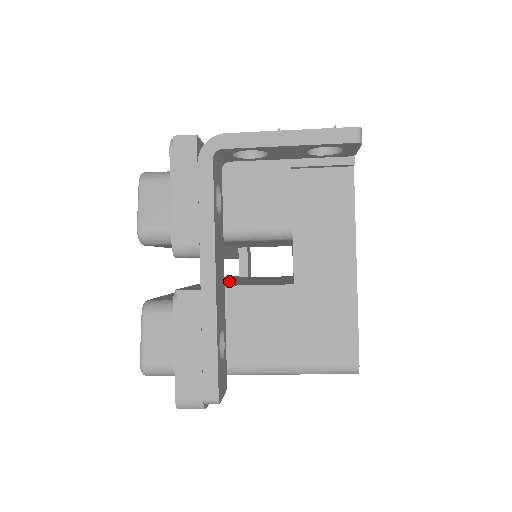
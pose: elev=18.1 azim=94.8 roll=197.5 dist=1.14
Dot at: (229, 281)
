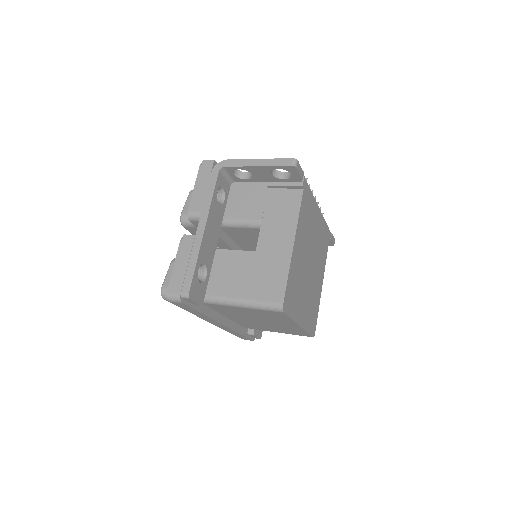
Dot at: occluded
